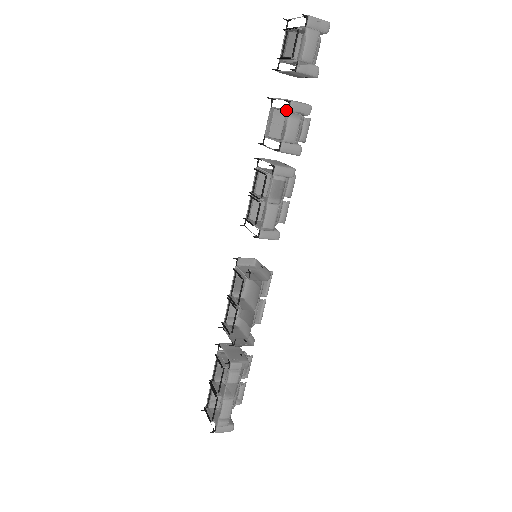
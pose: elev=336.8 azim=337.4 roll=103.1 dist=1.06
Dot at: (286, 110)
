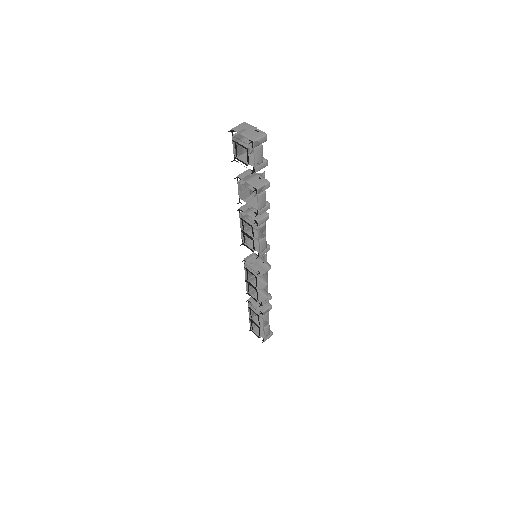
Dot at: (255, 193)
